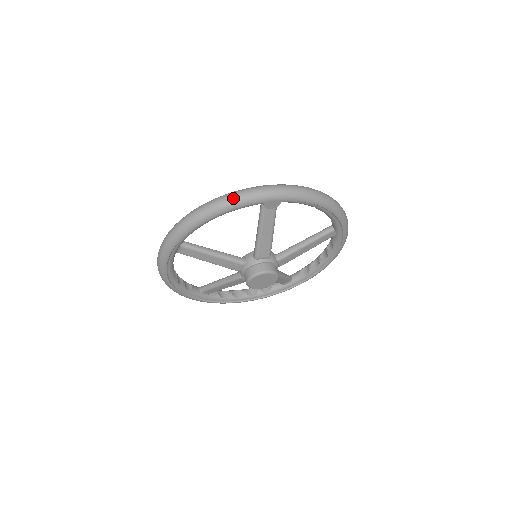
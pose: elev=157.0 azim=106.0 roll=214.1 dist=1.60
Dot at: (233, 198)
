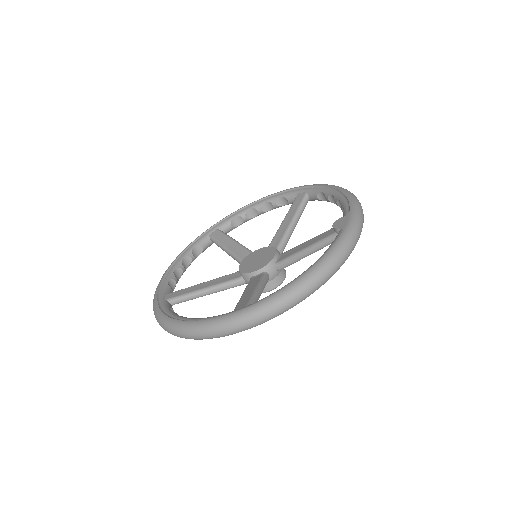
Dot at: (345, 260)
